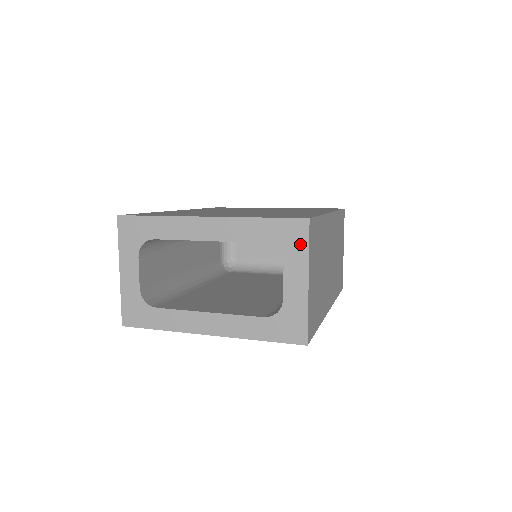
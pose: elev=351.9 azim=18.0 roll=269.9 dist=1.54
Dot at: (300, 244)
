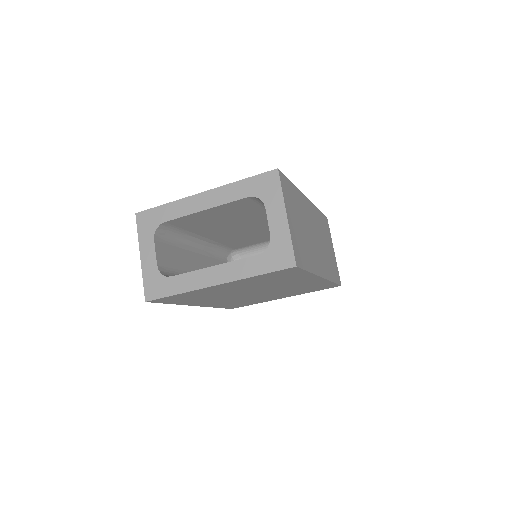
Dot at: (275, 189)
